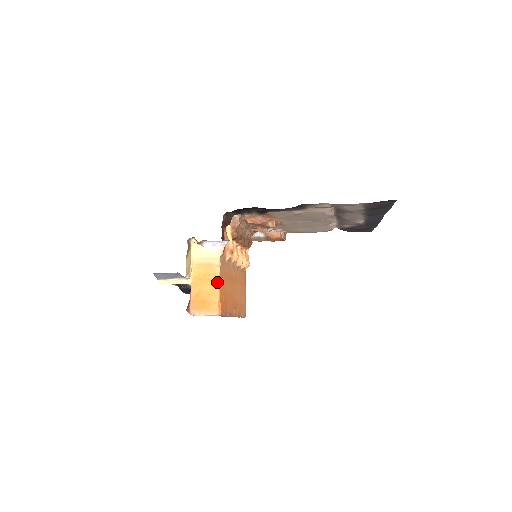
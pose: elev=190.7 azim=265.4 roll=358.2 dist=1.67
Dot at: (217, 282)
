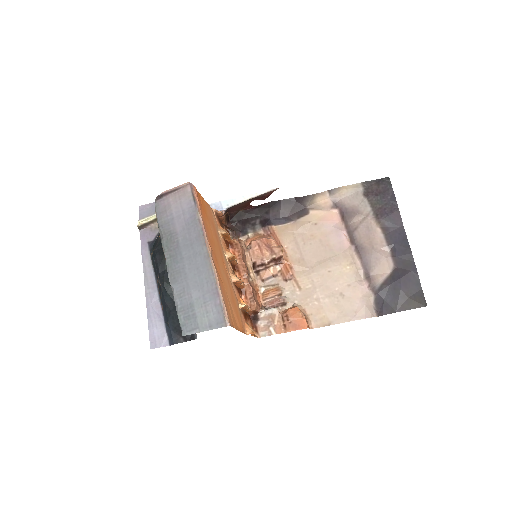
Dot at: occluded
